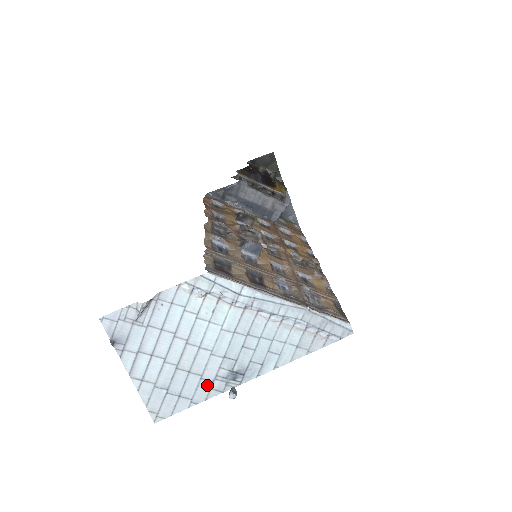
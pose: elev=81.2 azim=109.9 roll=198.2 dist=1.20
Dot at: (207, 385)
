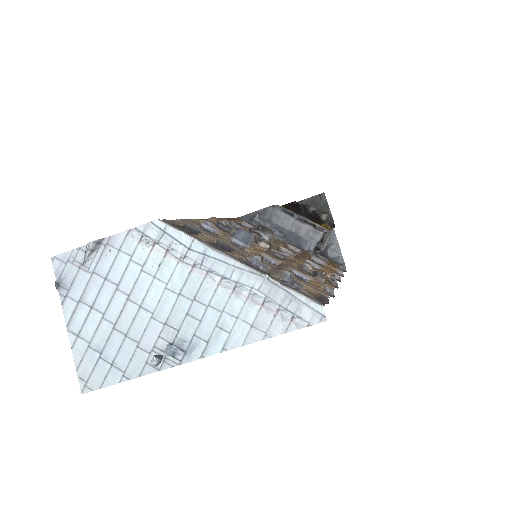
Dot at: (143, 357)
